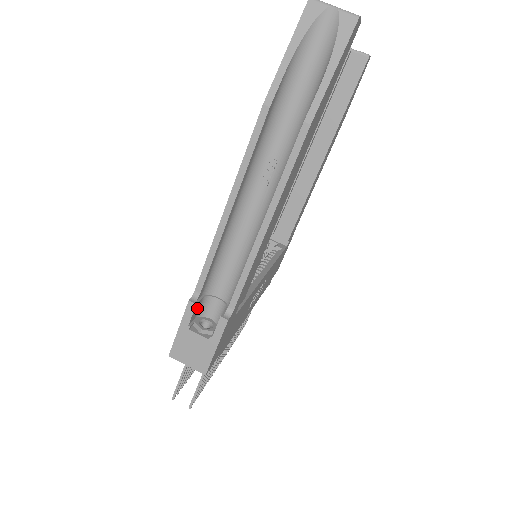
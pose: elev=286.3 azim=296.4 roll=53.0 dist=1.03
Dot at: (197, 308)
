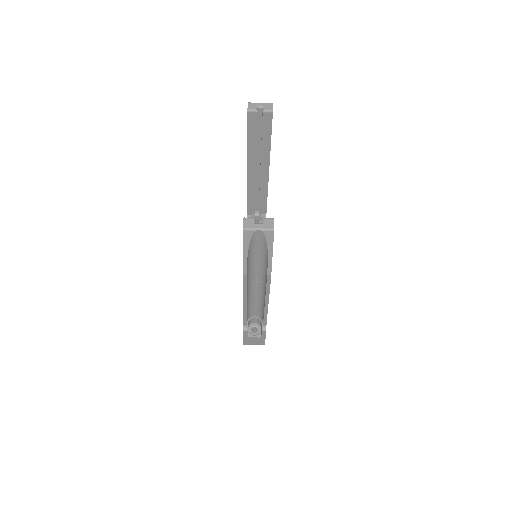
Dot at: occluded
